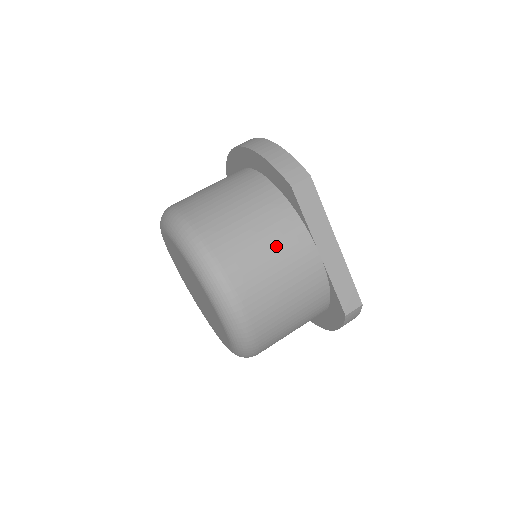
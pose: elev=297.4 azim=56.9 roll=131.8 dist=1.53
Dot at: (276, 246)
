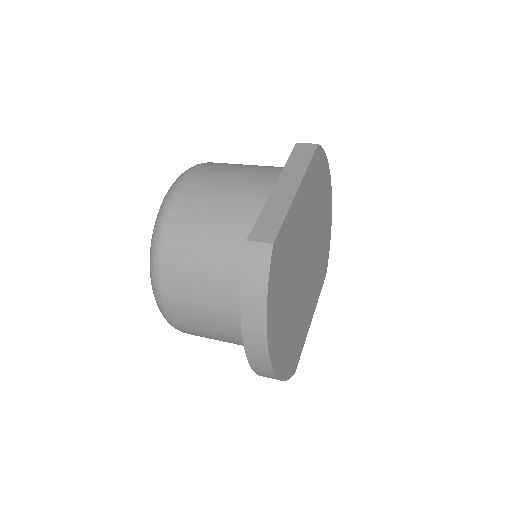
Dot at: (249, 169)
